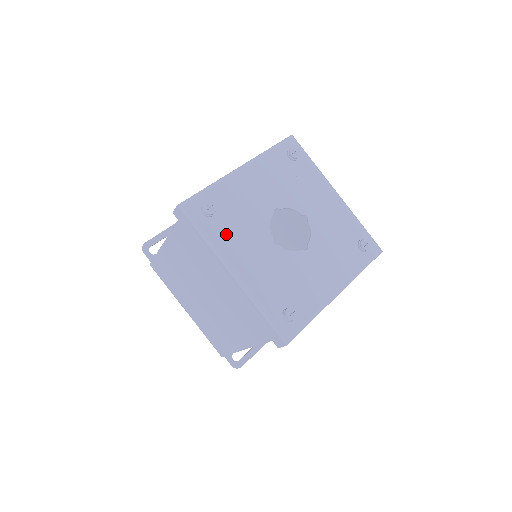
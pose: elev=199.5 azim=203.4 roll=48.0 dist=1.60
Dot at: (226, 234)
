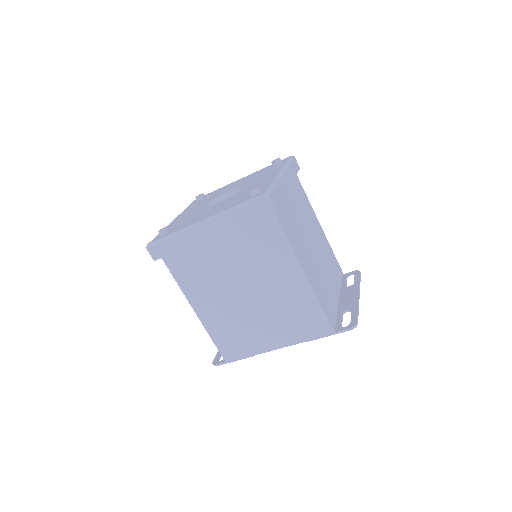
Dot at: (184, 225)
